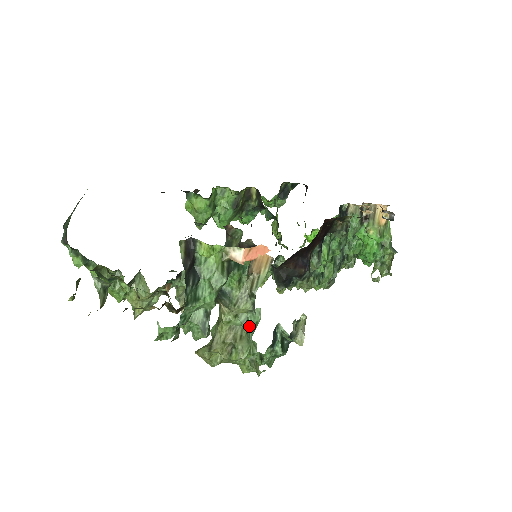
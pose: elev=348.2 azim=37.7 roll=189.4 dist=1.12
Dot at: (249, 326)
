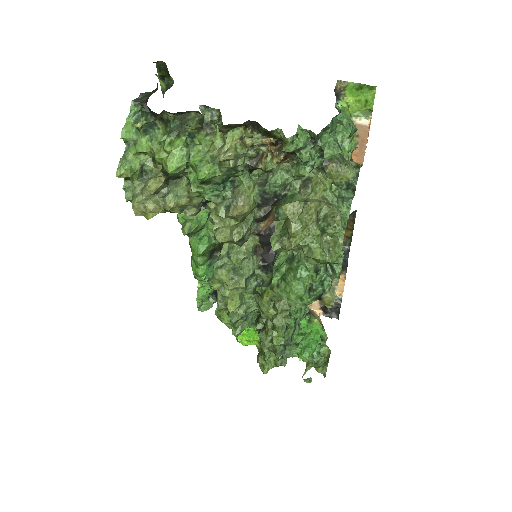
Dot at: (344, 197)
